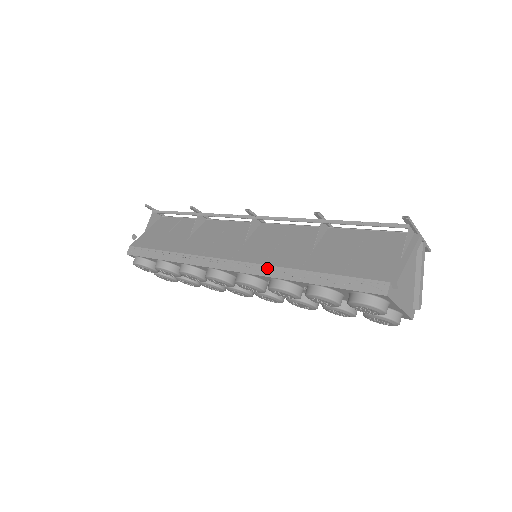
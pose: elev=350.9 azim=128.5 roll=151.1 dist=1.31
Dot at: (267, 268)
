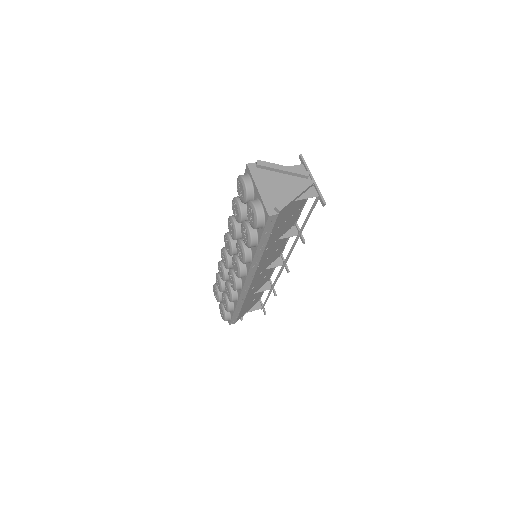
Dot at: occluded
